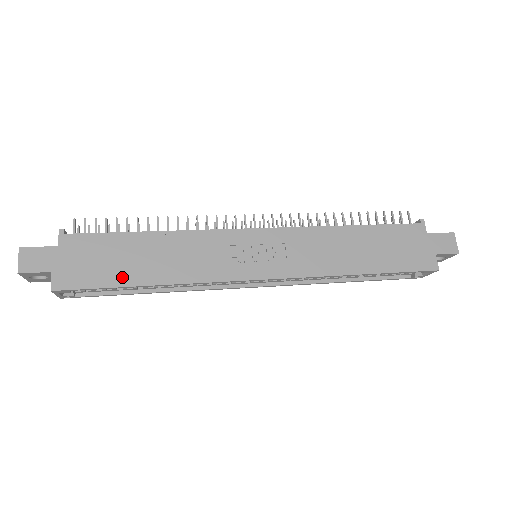
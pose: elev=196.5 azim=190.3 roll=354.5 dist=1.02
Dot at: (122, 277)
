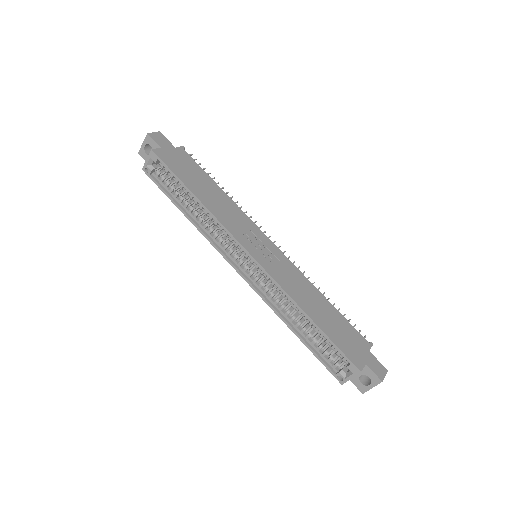
Dot at: (187, 180)
